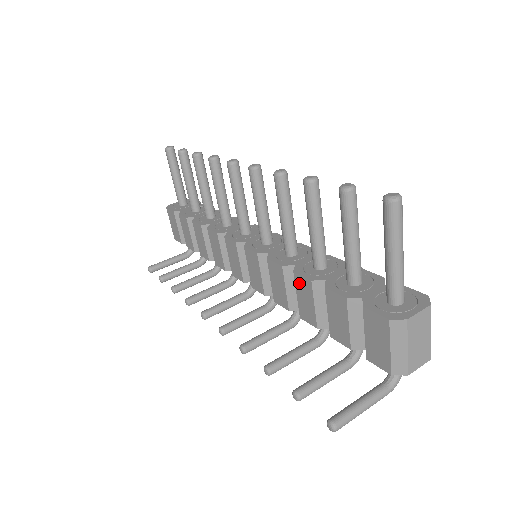
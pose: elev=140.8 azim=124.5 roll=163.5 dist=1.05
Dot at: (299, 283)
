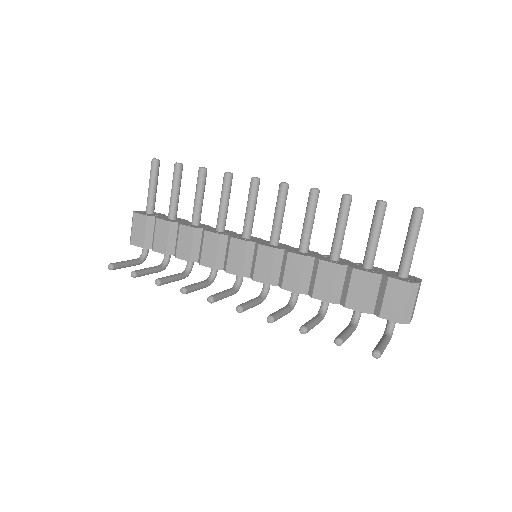
Dot at: (323, 268)
